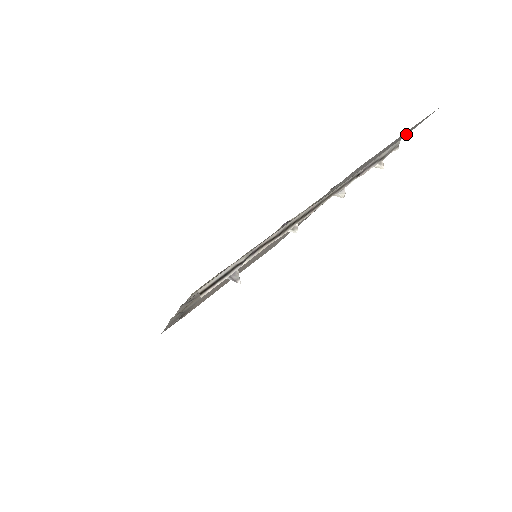
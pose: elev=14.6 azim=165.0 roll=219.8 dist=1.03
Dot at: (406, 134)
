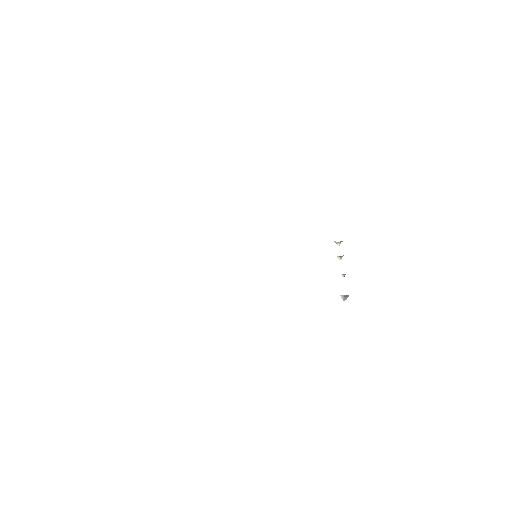
Dot at: occluded
